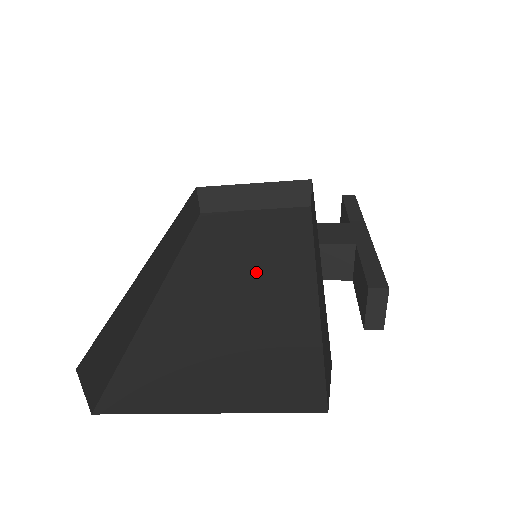
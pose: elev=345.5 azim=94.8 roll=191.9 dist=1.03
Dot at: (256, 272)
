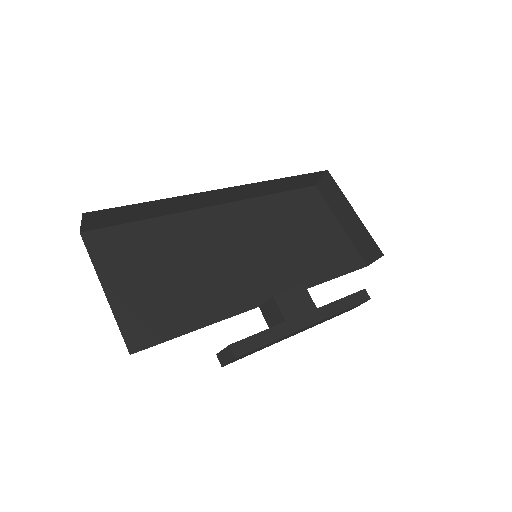
Dot at: (250, 262)
